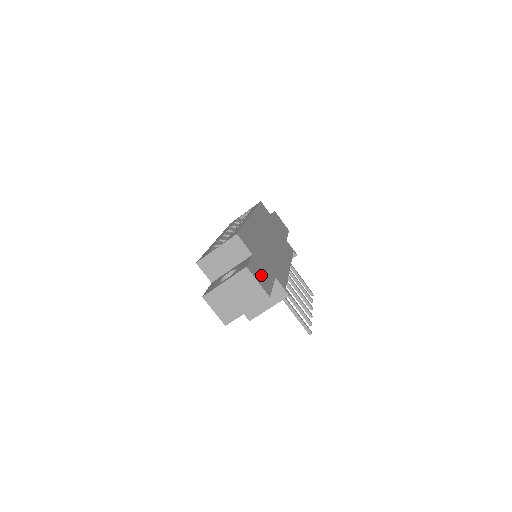
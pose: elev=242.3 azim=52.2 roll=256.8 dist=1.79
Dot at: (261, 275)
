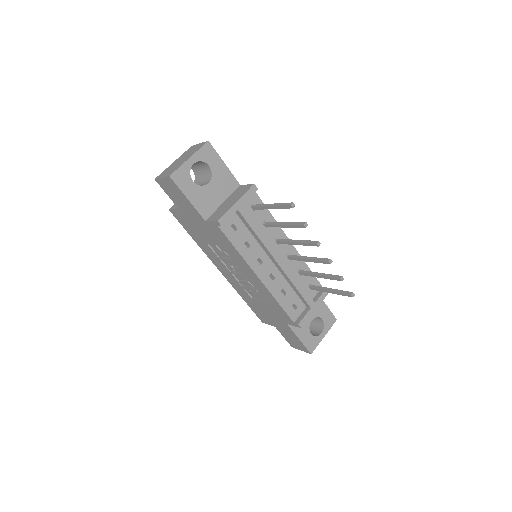
Dot at: occluded
